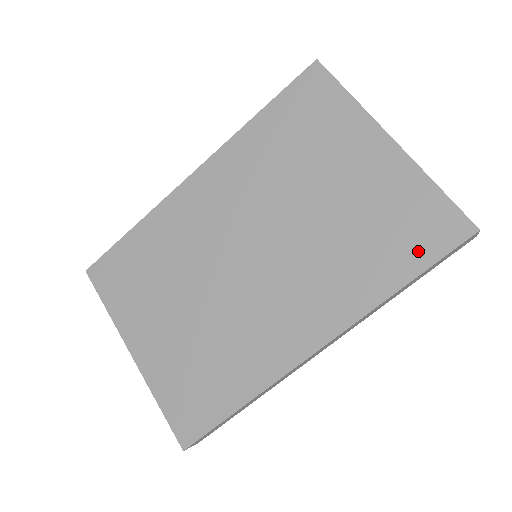
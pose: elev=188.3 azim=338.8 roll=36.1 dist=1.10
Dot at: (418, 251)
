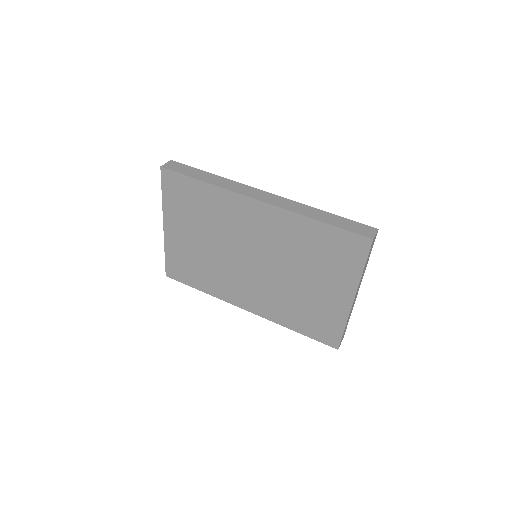
Dot at: (313, 331)
